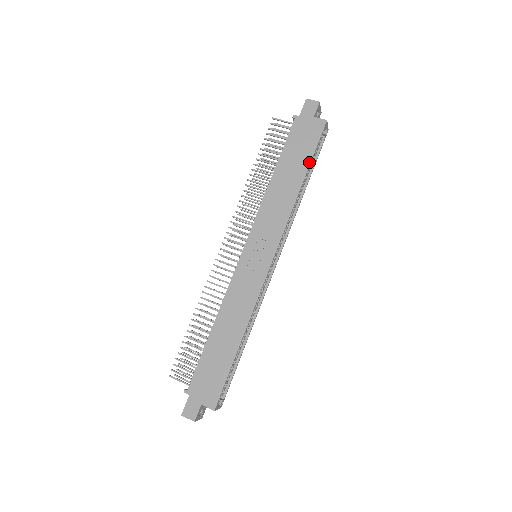
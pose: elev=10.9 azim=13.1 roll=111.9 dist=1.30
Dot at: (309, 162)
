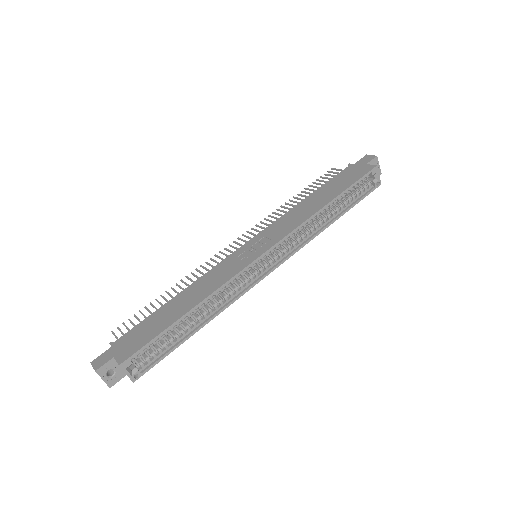
Dot at: (344, 190)
